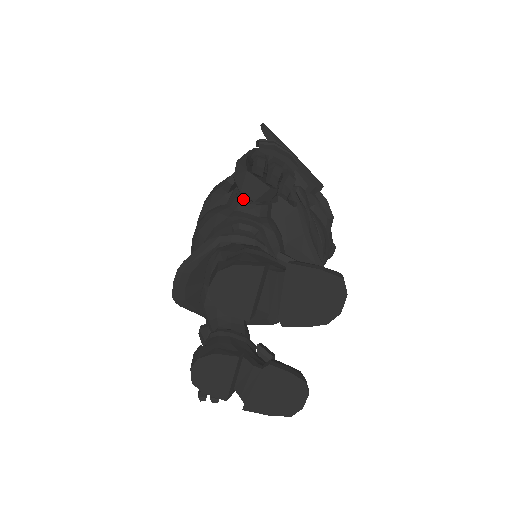
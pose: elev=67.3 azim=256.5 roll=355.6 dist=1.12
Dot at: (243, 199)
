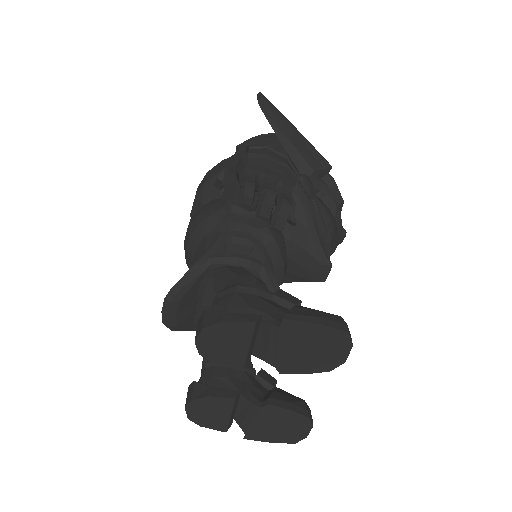
Dot at: occluded
